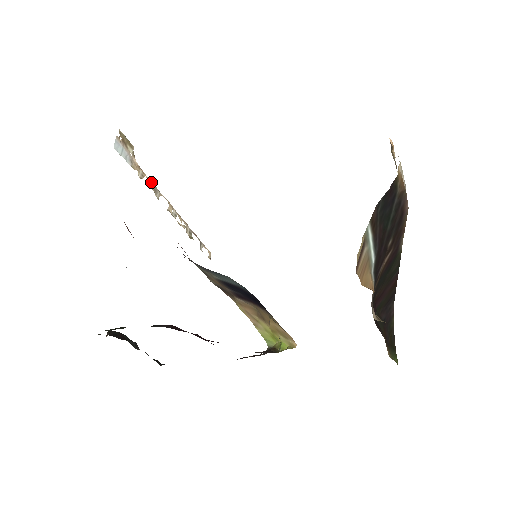
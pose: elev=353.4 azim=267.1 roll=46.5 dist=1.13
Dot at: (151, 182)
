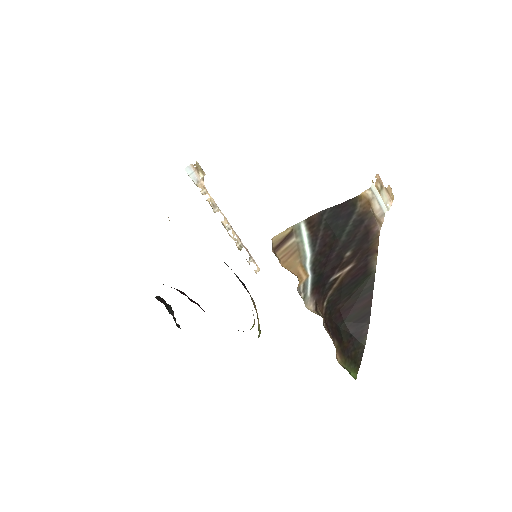
Dot at: (212, 200)
